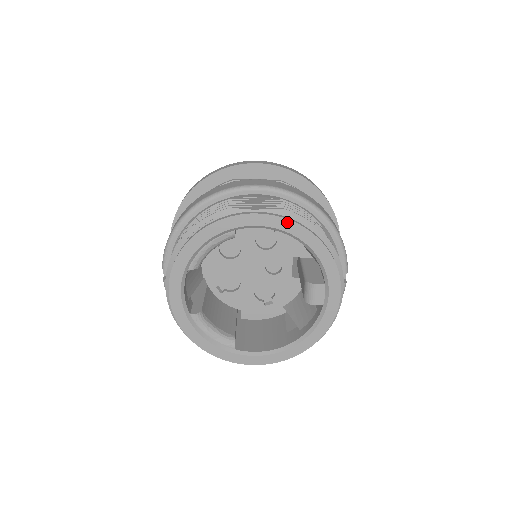
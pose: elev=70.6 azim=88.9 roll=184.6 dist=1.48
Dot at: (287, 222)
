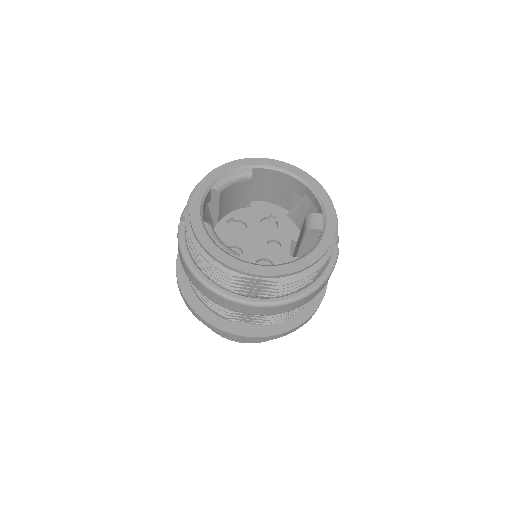
Dot at: (292, 167)
